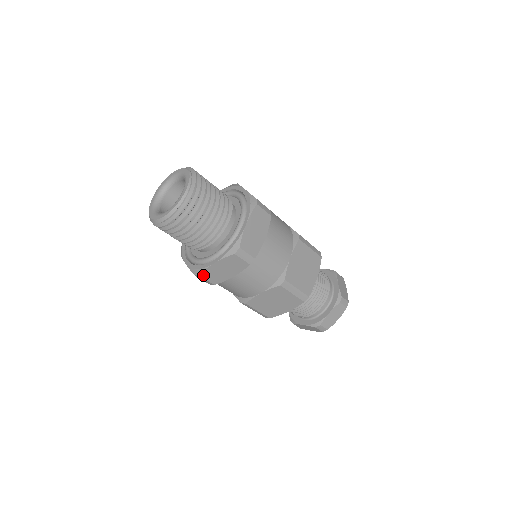
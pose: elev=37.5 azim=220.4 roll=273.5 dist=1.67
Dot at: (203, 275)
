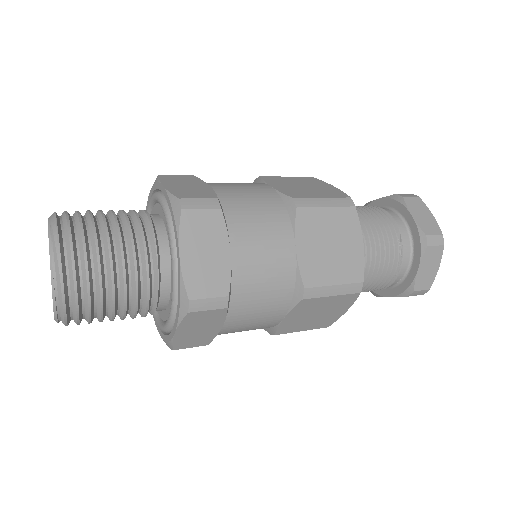
Dot at: occluded
